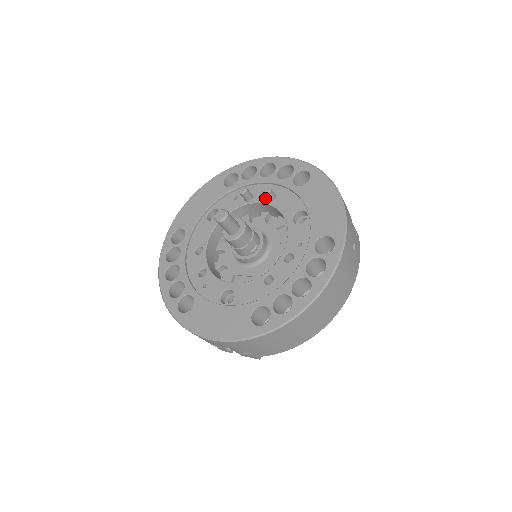
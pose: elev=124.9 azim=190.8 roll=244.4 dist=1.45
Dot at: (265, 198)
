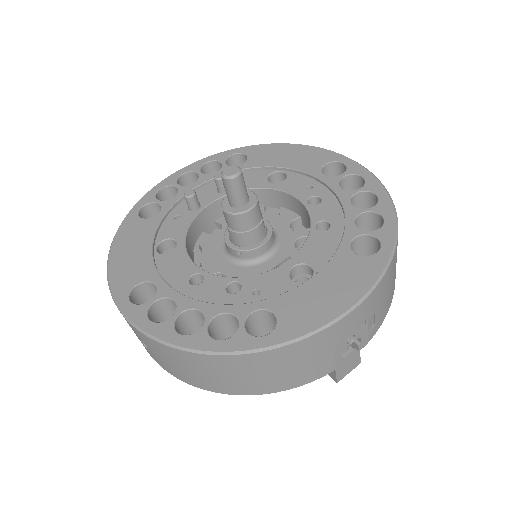
Dot at: (217, 194)
